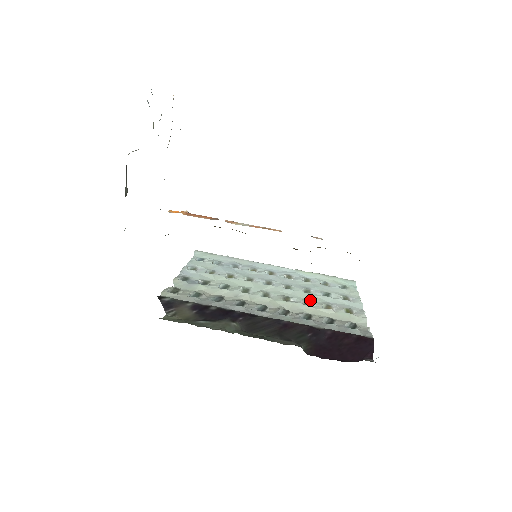
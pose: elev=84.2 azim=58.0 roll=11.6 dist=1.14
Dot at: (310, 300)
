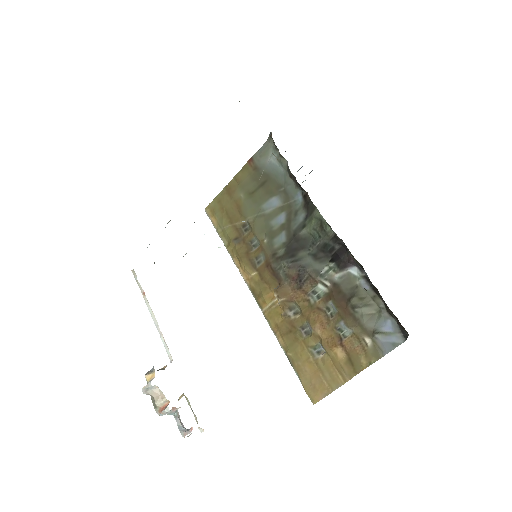
Dot at: occluded
